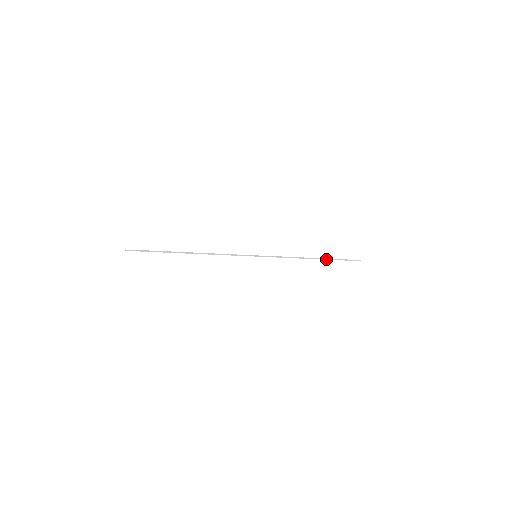
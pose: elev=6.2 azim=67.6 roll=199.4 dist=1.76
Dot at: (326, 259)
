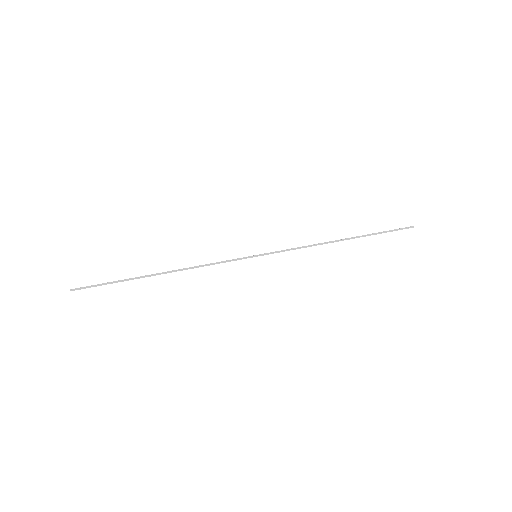
Dot at: occluded
